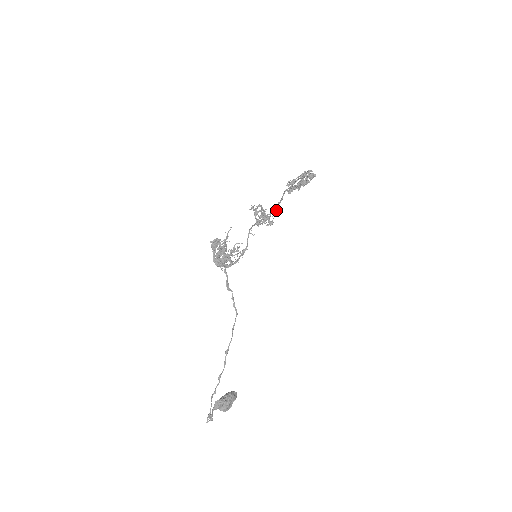
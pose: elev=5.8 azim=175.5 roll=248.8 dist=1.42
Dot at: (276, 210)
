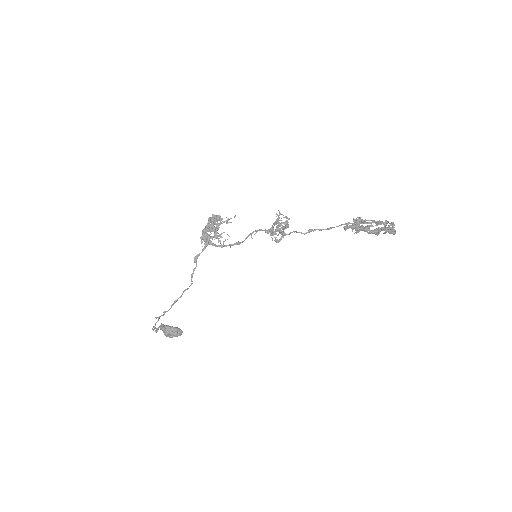
Dot at: (304, 233)
